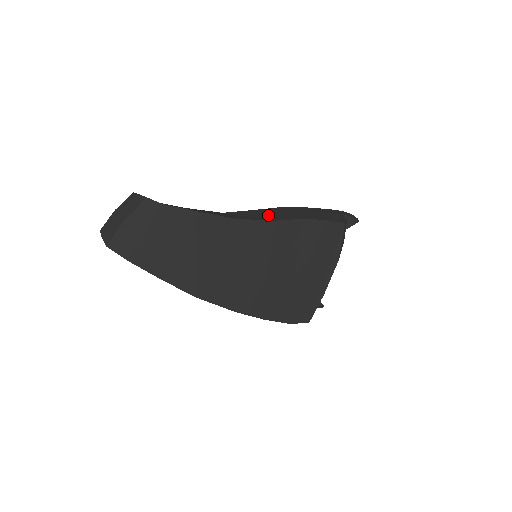
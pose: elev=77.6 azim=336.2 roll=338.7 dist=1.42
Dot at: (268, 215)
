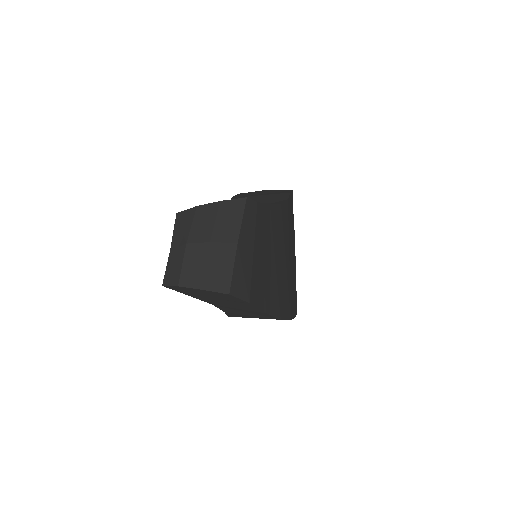
Dot at: (262, 201)
